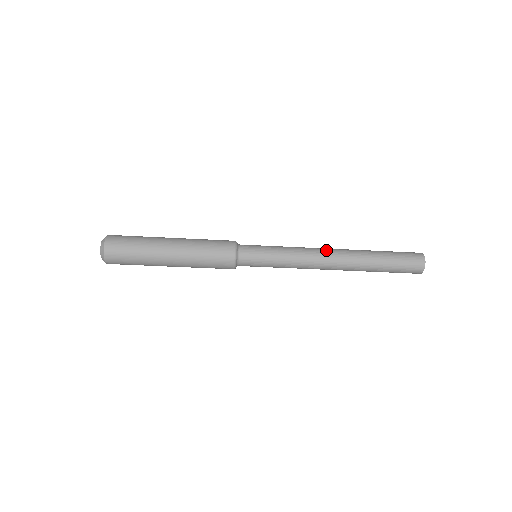
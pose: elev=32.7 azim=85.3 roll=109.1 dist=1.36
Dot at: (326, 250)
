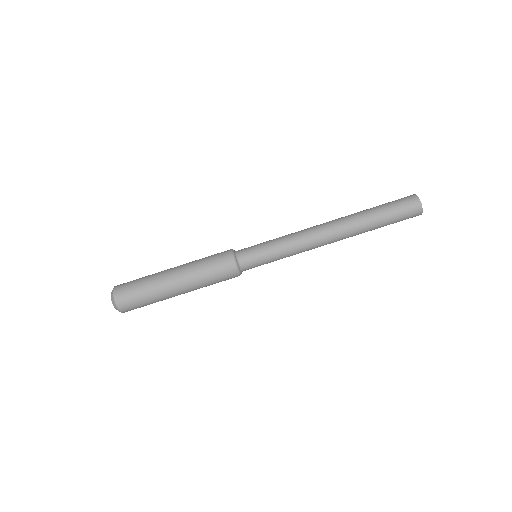
Dot at: (319, 225)
